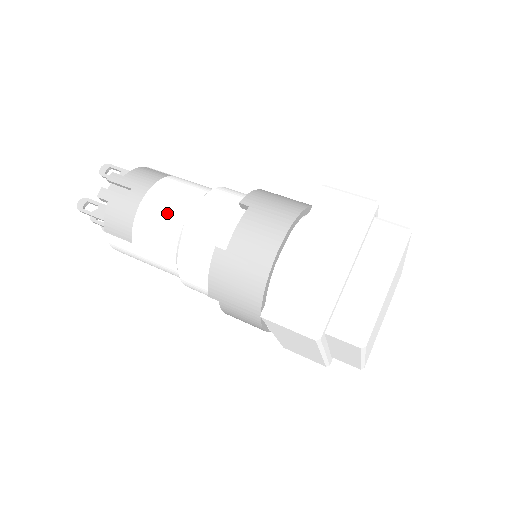
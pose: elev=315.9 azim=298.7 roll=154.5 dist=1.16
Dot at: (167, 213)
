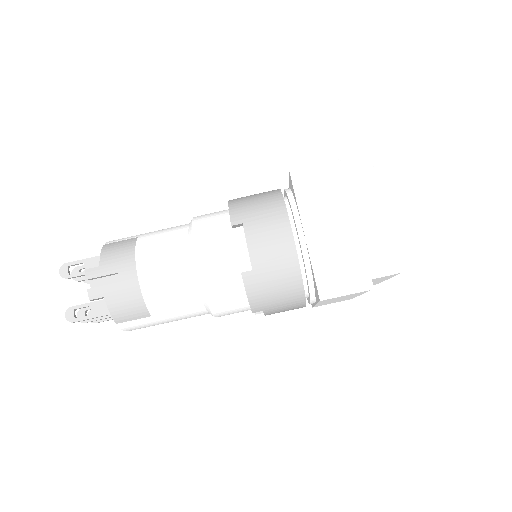
Dot at: (171, 272)
